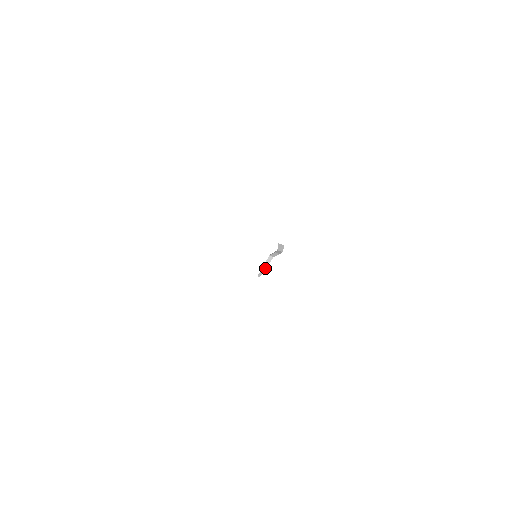
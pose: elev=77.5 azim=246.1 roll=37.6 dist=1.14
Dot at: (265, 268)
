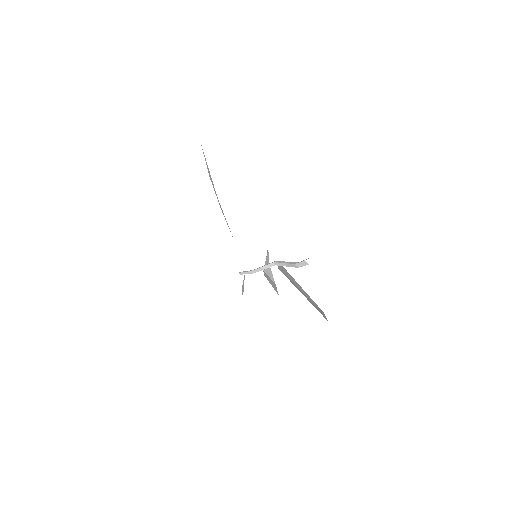
Dot at: (258, 270)
